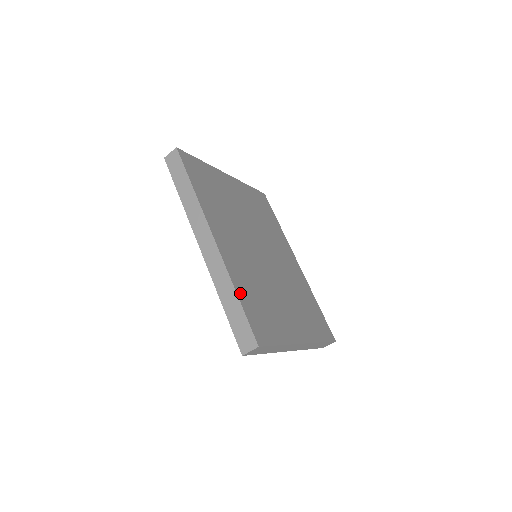
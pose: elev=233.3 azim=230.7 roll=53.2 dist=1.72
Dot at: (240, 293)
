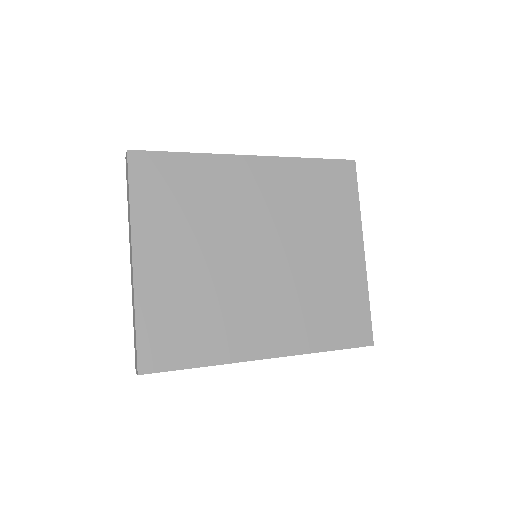
Dot at: (326, 345)
